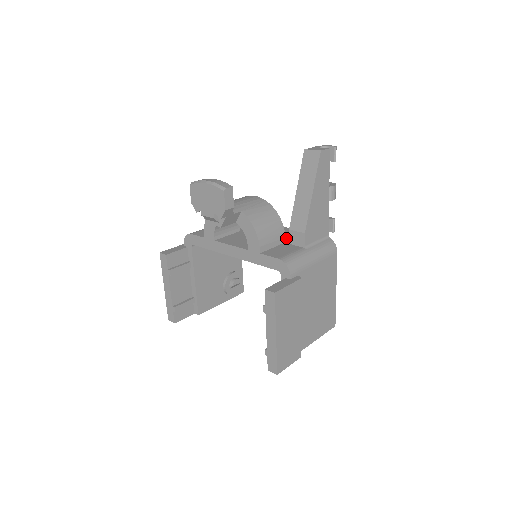
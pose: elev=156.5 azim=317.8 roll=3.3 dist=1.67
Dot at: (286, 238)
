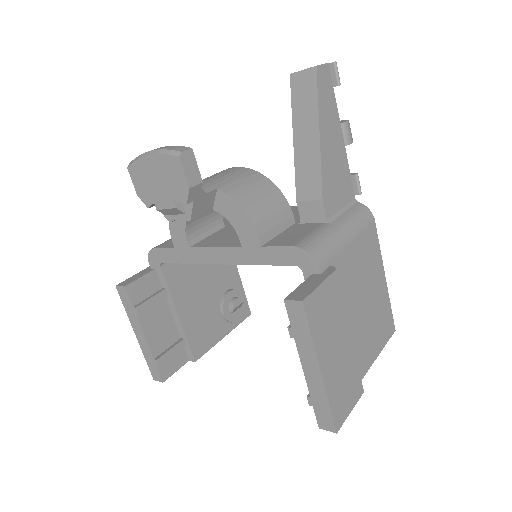
Dot at: (294, 218)
